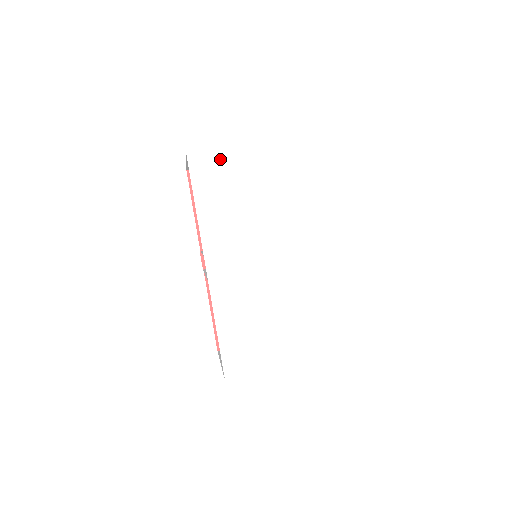
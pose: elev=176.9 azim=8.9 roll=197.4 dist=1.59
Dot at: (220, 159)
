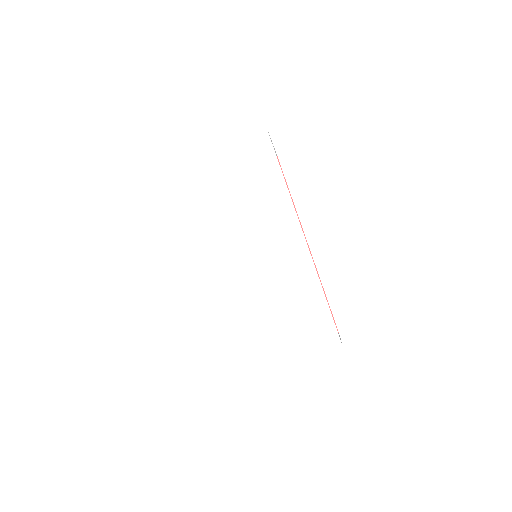
Dot at: (189, 165)
